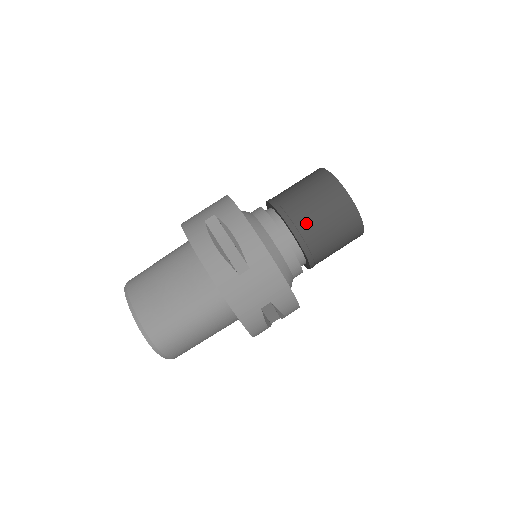
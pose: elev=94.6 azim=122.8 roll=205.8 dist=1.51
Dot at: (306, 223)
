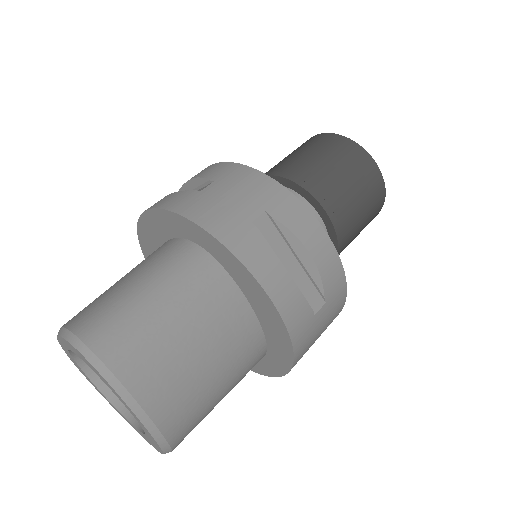
Dot at: (288, 165)
